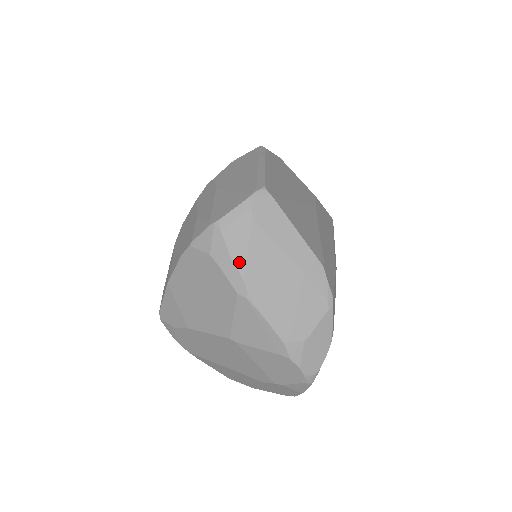
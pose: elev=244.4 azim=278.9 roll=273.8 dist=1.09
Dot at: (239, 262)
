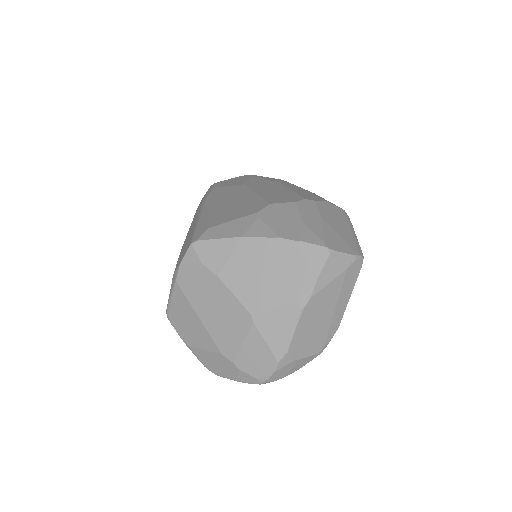
Dot at: (319, 285)
